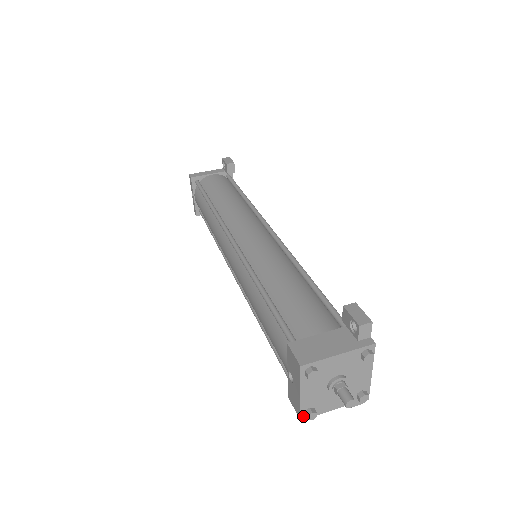
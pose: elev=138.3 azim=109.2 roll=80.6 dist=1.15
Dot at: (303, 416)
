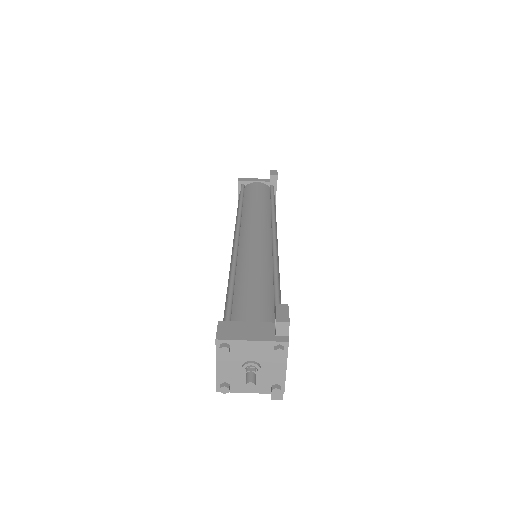
Dot at: (219, 388)
